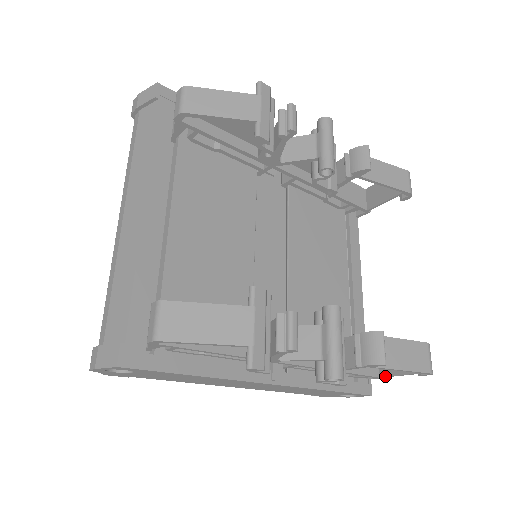
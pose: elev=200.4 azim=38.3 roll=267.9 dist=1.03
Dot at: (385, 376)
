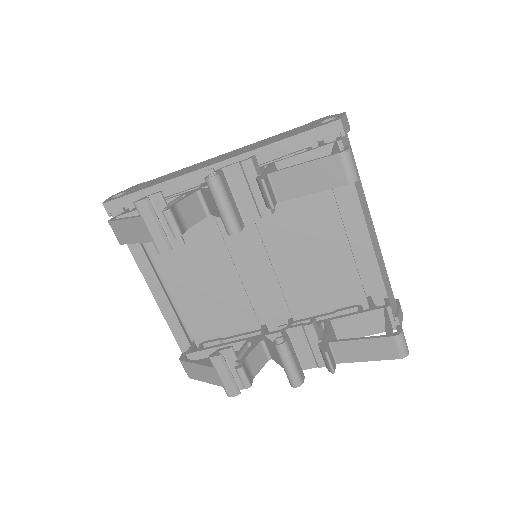
Dot at: occluded
